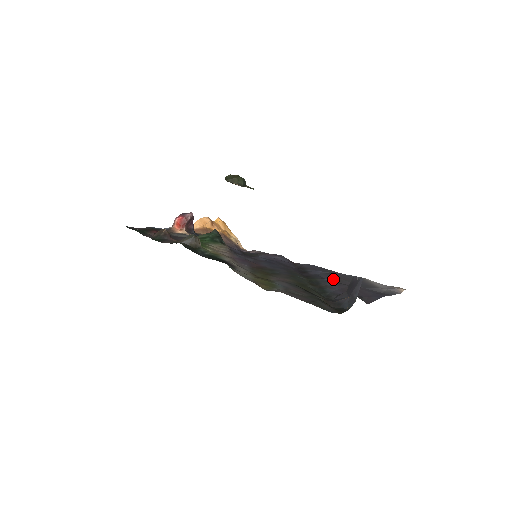
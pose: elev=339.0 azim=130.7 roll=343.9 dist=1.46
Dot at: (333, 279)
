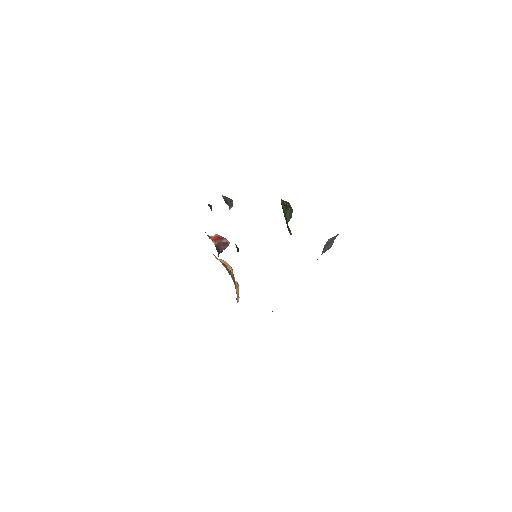
Dot at: occluded
